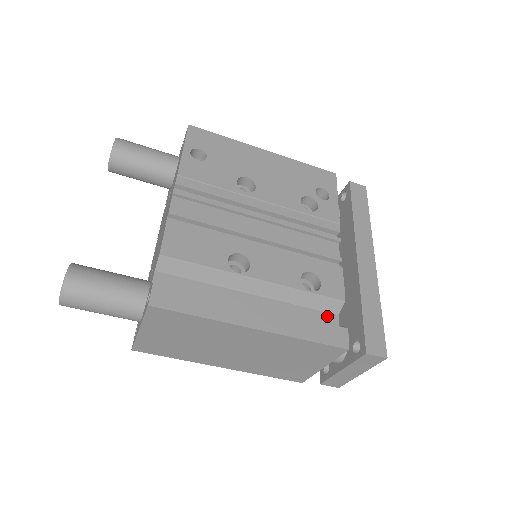
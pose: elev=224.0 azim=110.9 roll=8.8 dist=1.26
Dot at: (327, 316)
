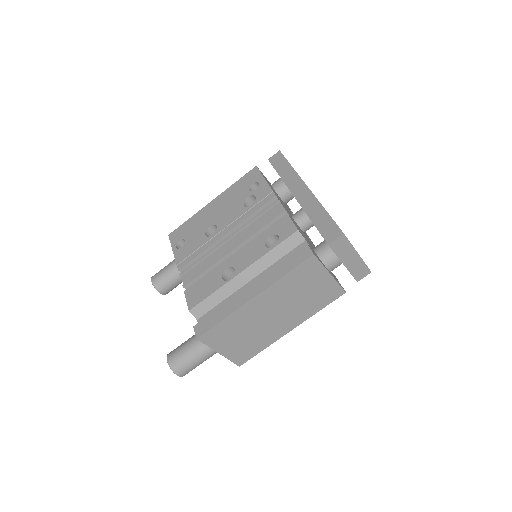
Dot at: (299, 248)
